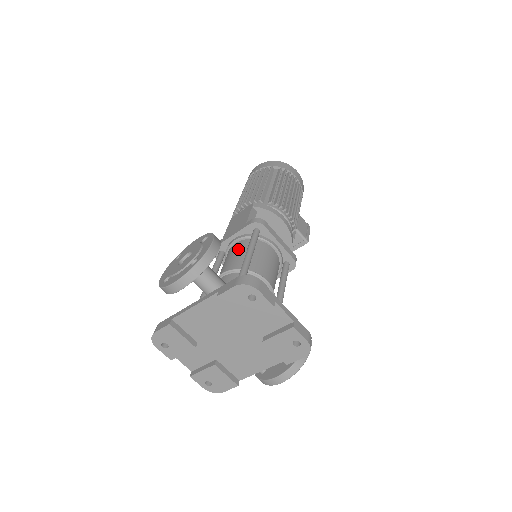
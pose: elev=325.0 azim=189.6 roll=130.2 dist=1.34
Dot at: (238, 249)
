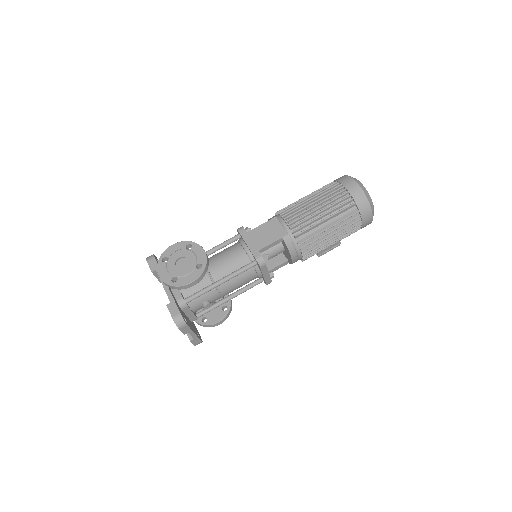
Dot at: (235, 260)
